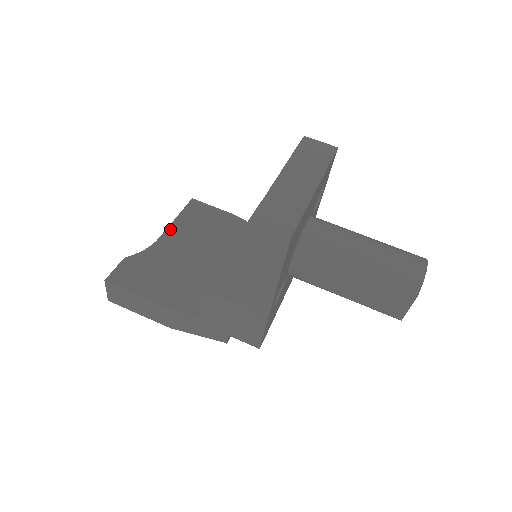
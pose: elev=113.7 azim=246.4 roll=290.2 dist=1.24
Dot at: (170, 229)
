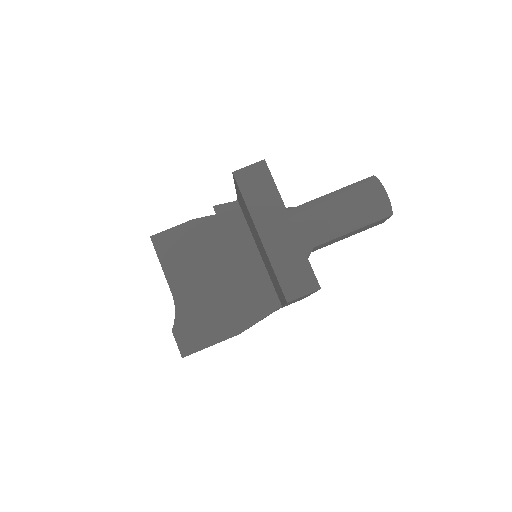
Dot at: (169, 279)
